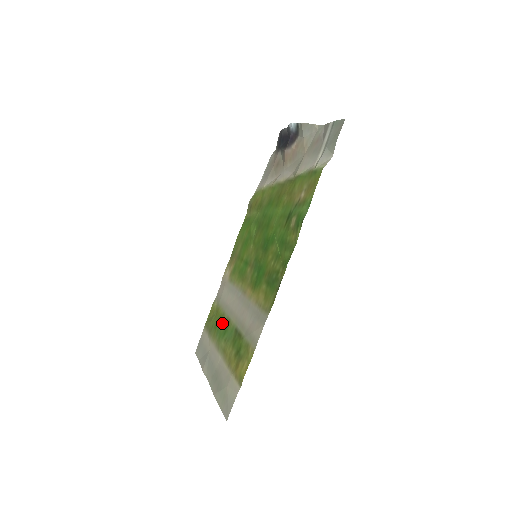
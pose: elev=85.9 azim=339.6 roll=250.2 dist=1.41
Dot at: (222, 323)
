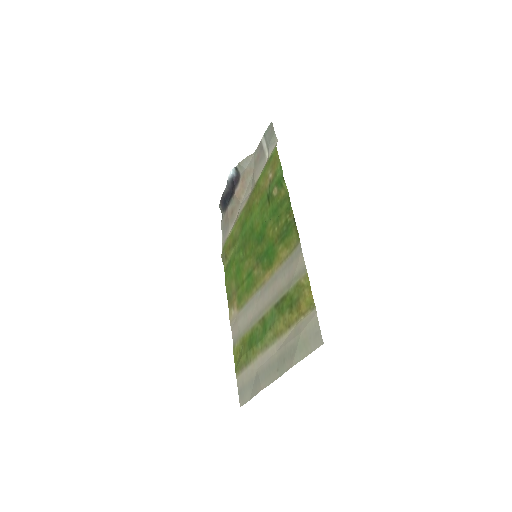
Dot at: (256, 332)
